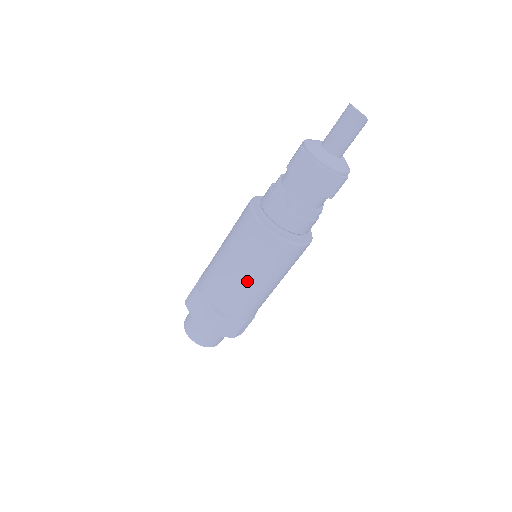
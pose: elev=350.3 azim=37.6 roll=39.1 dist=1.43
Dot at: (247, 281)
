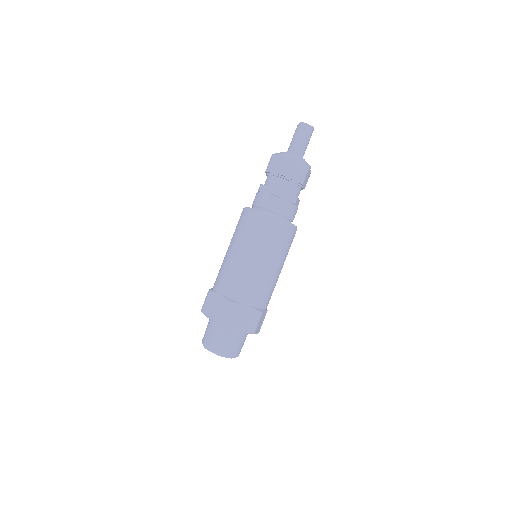
Dot at: (276, 271)
